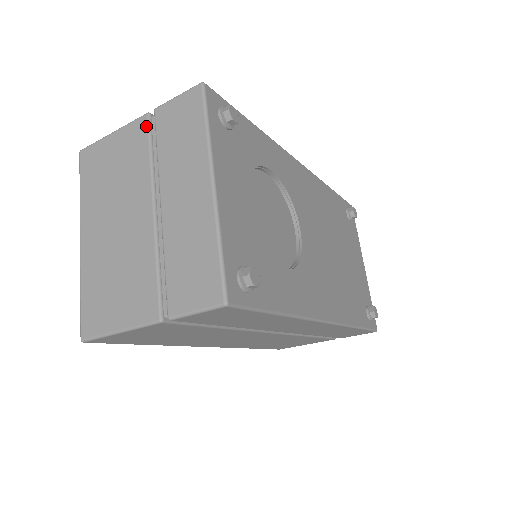
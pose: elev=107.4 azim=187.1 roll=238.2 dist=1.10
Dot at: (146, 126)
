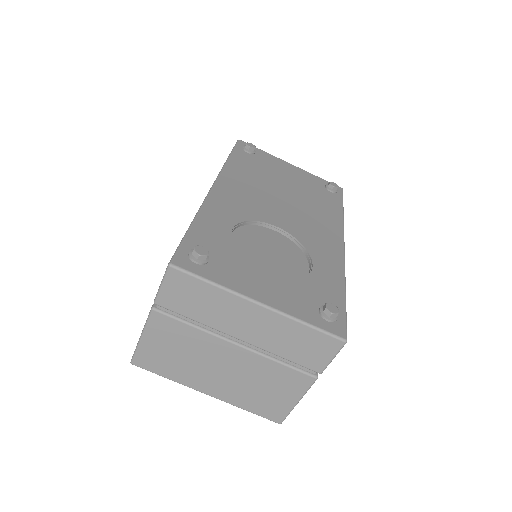
Dot at: (163, 316)
